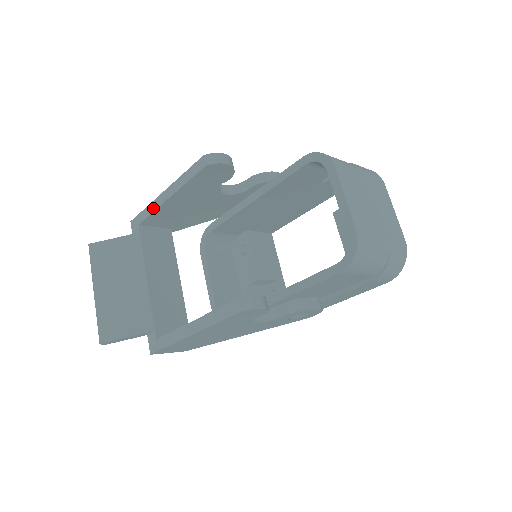
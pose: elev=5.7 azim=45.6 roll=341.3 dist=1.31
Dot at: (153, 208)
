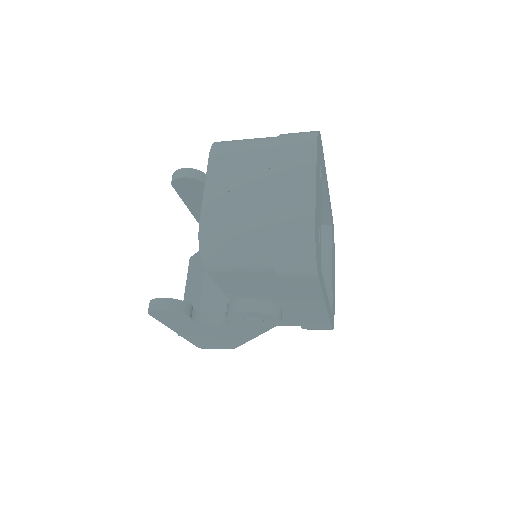
Dot at: occluded
